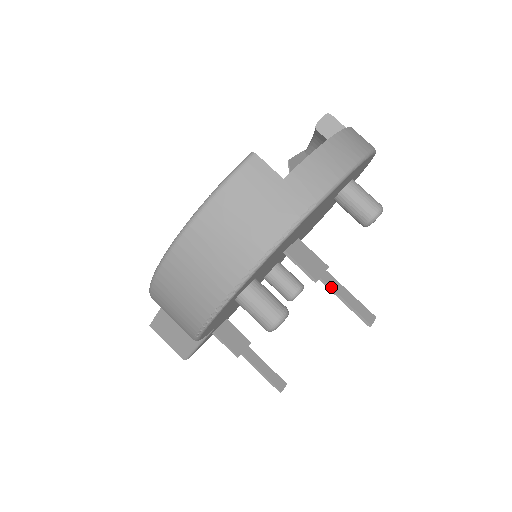
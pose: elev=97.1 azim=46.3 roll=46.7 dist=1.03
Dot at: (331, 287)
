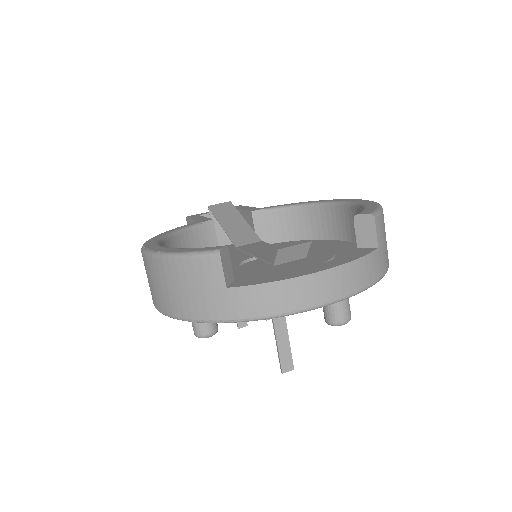
Dot at: (275, 330)
